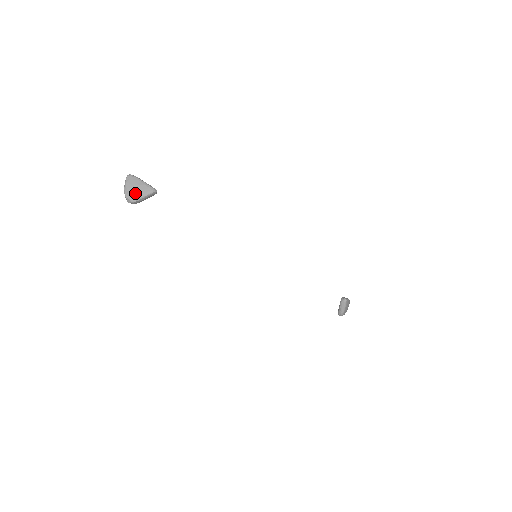
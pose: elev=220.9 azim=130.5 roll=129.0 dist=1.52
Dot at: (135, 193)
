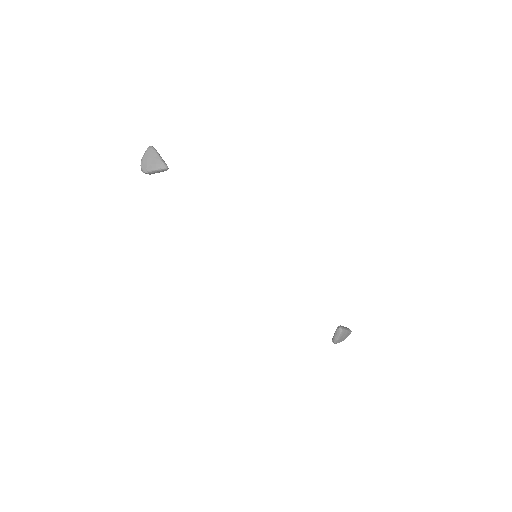
Dot at: (148, 165)
